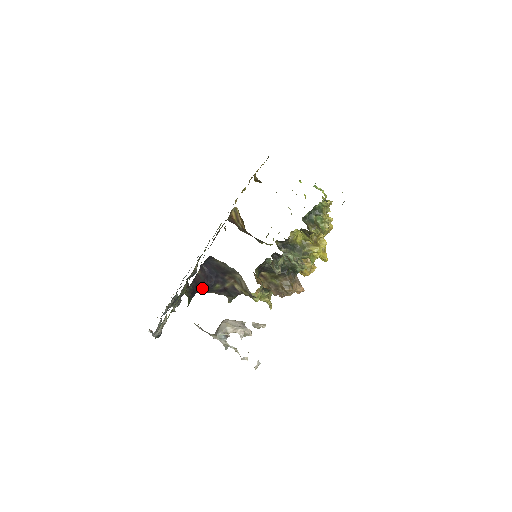
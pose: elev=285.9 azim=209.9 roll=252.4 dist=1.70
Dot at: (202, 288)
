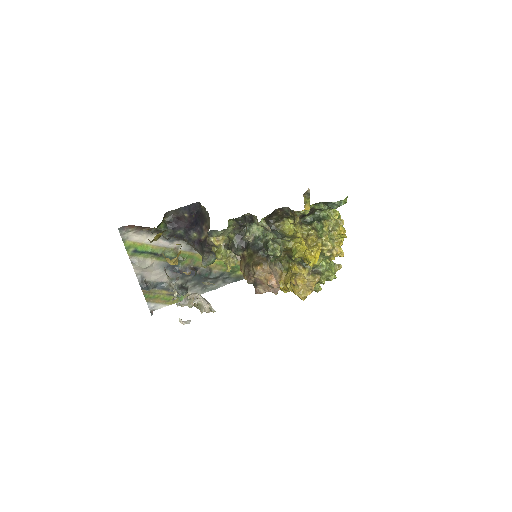
Dot at: (183, 230)
